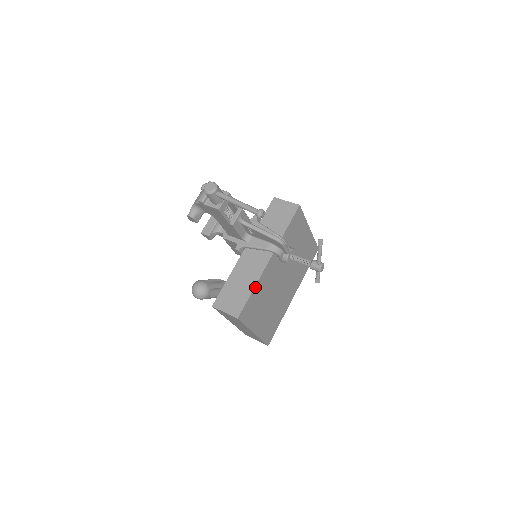
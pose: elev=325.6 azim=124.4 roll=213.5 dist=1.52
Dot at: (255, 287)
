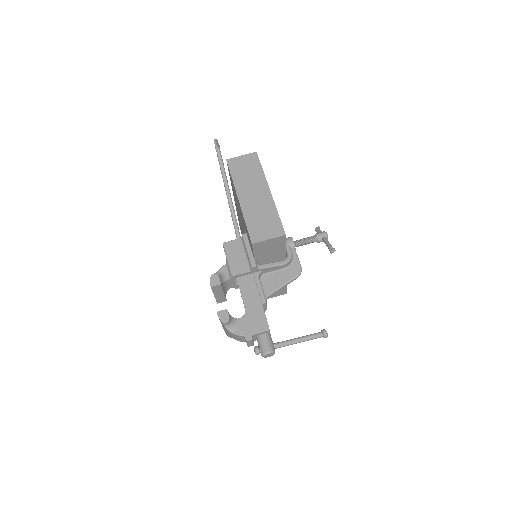
Dot at: occluded
